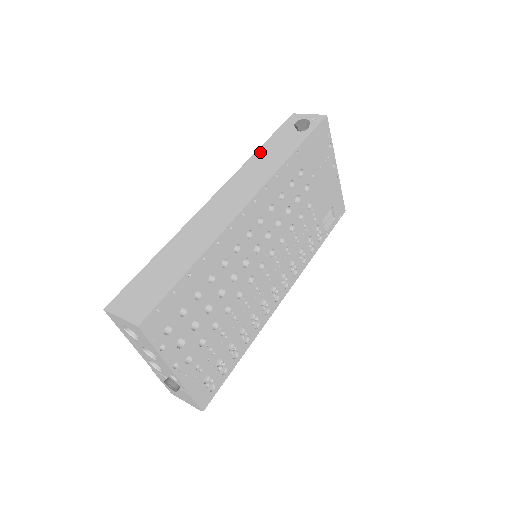
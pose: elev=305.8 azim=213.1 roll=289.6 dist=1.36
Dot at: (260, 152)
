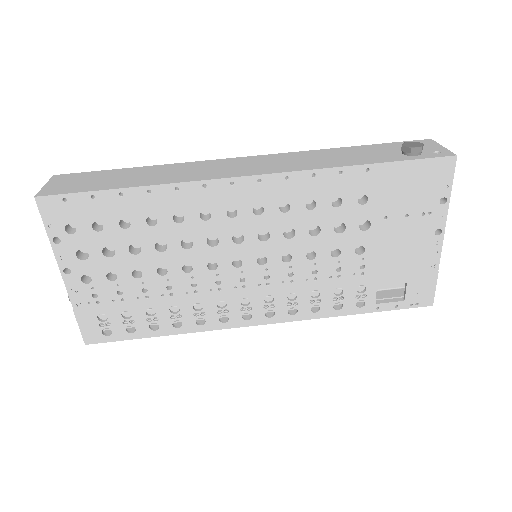
Dot at: (338, 149)
